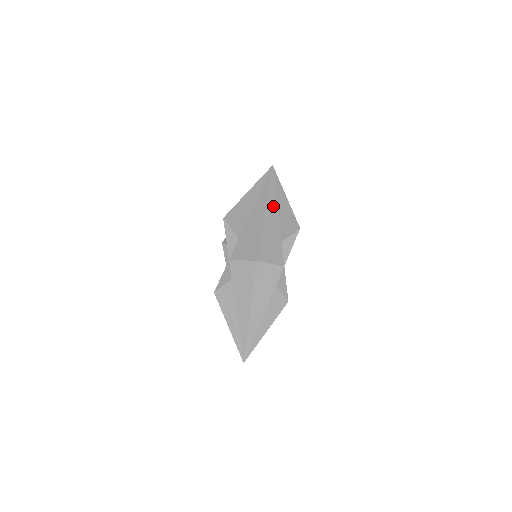
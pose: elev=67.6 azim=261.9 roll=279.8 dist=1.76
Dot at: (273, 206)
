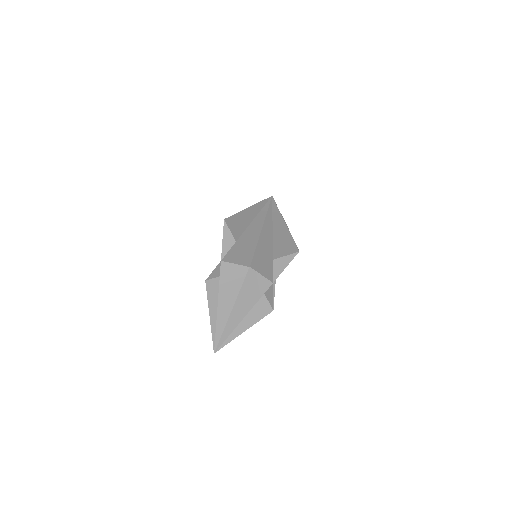
Dot at: (269, 231)
